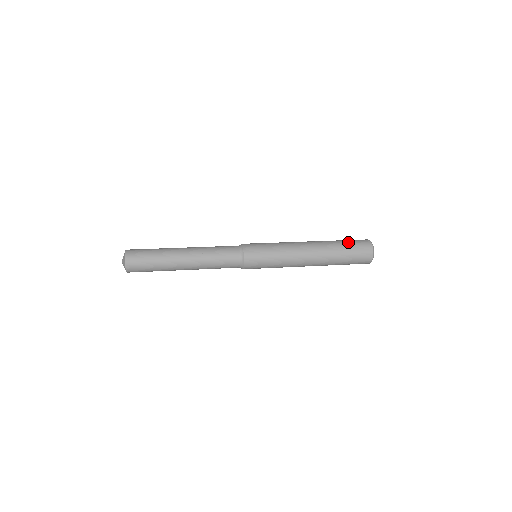
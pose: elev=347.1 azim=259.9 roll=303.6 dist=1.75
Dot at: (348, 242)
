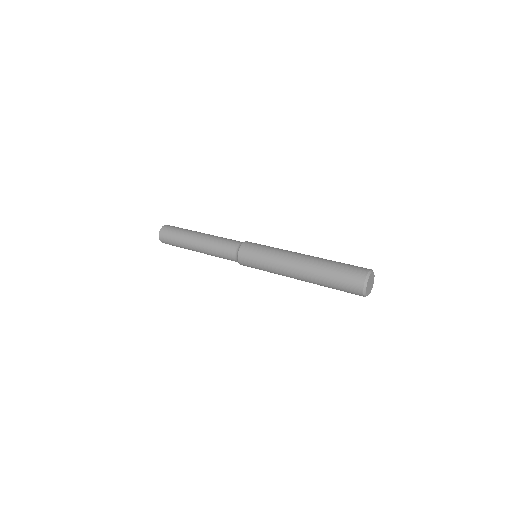
Dot at: occluded
